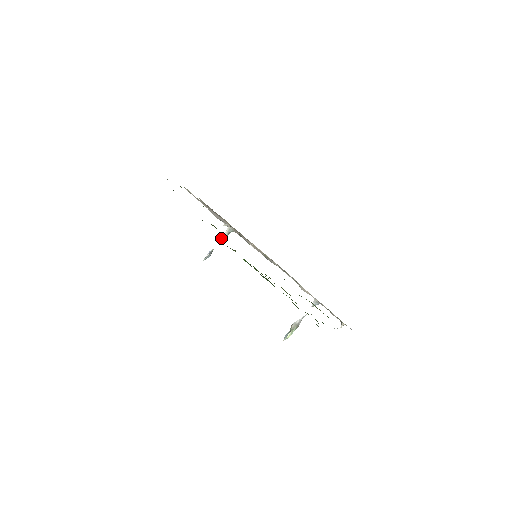
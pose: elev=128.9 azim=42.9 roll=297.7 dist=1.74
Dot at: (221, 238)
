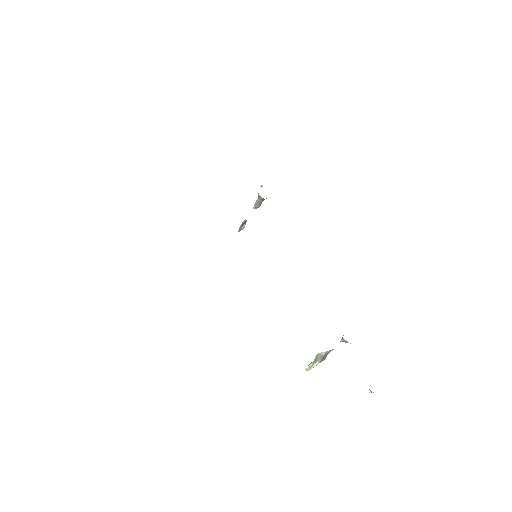
Dot at: occluded
